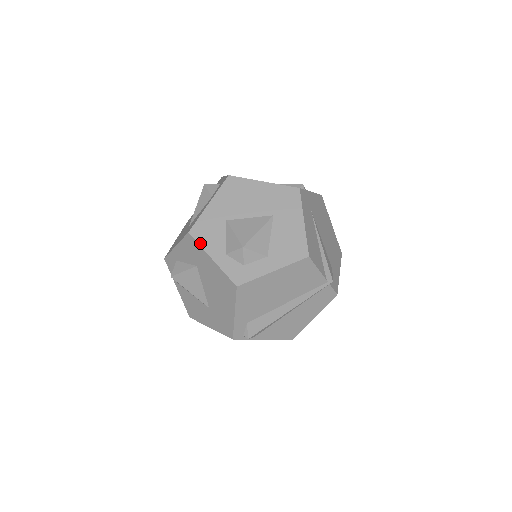
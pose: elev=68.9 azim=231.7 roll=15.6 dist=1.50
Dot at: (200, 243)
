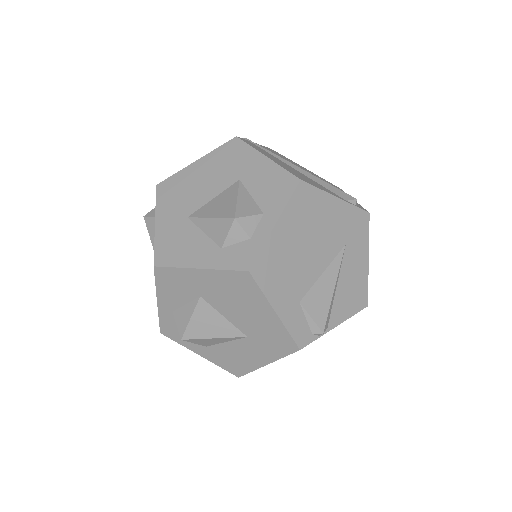
Dot at: (157, 284)
